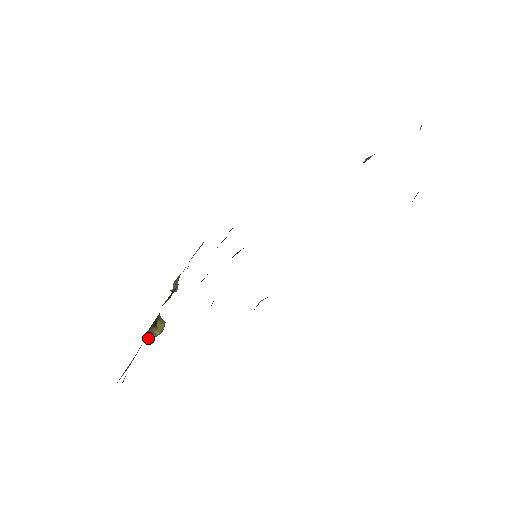
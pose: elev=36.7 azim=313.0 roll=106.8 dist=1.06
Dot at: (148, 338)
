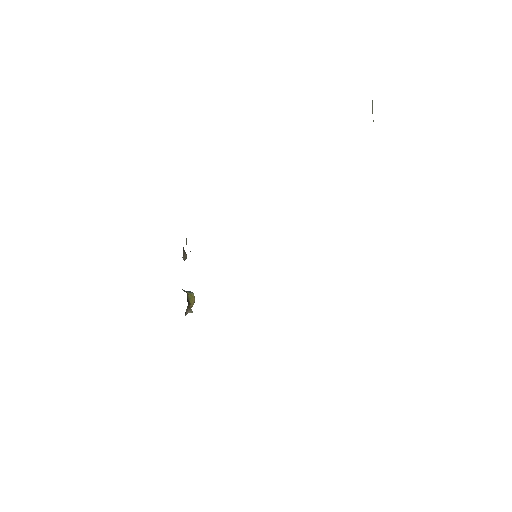
Dot at: (187, 312)
